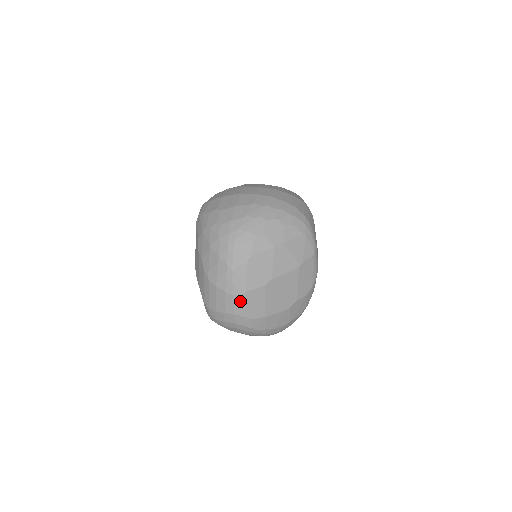
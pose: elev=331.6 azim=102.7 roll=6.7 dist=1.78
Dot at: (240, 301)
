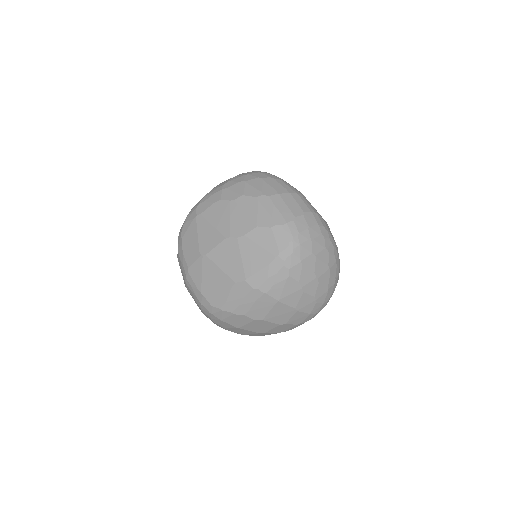
Dot at: (305, 200)
